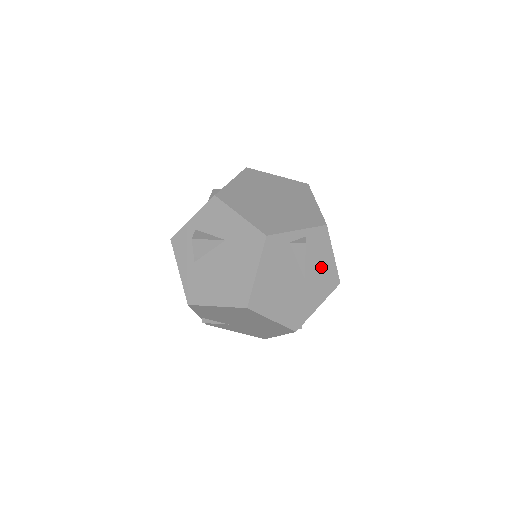
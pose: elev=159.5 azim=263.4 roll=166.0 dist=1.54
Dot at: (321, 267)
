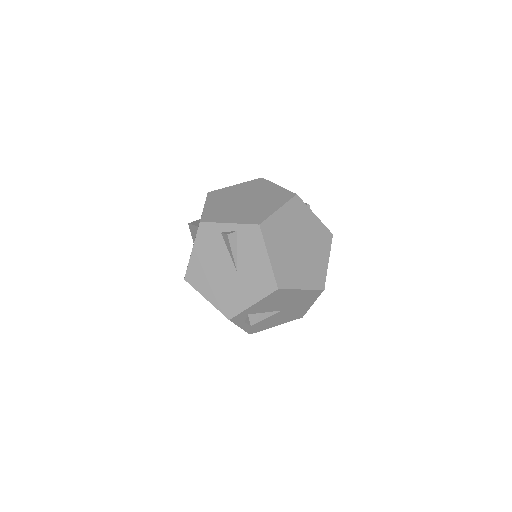
Dot at: (255, 265)
